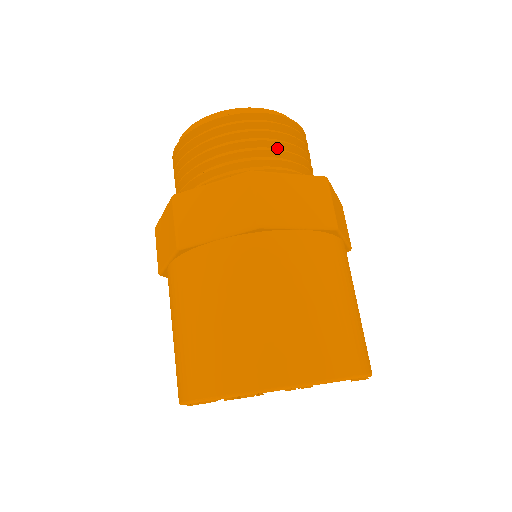
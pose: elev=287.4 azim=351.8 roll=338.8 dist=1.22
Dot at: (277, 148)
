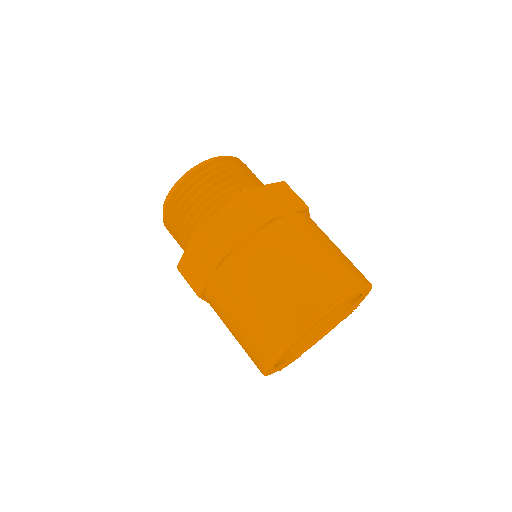
Dot at: (210, 190)
